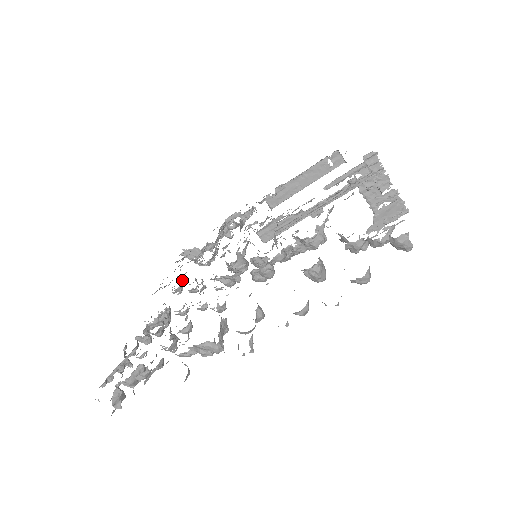
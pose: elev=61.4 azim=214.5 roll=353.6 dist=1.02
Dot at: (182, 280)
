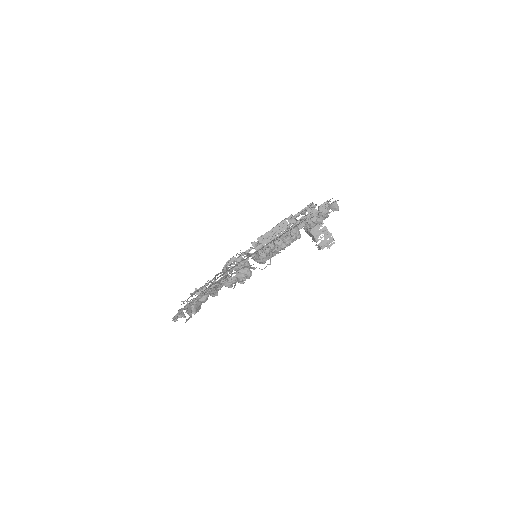
Dot at: (206, 287)
